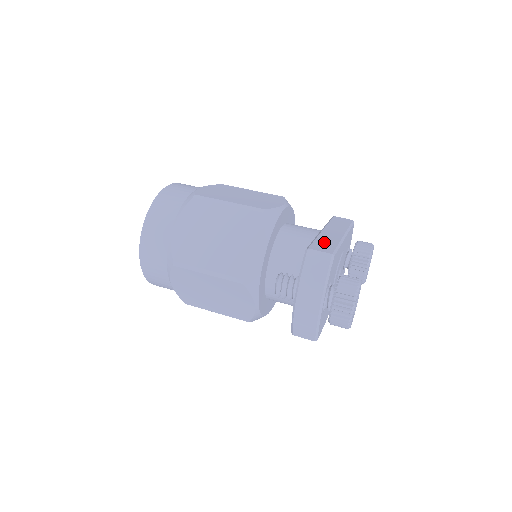
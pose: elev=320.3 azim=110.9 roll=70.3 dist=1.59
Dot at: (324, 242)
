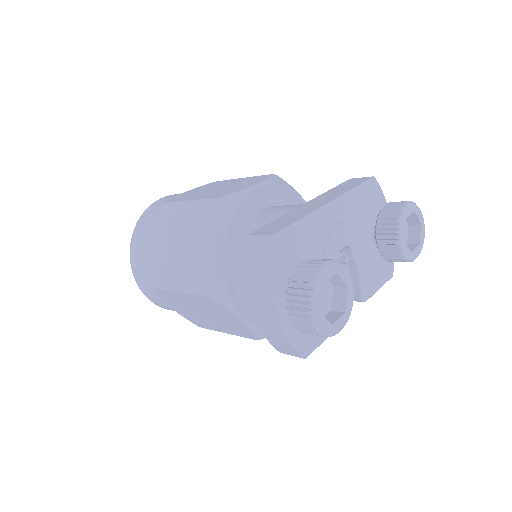
Dot at: (283, 220)
